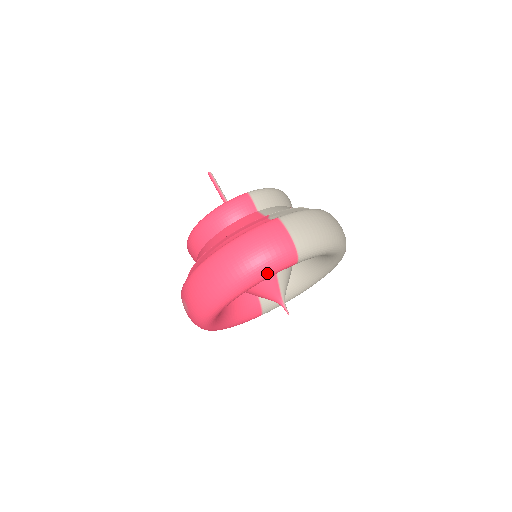
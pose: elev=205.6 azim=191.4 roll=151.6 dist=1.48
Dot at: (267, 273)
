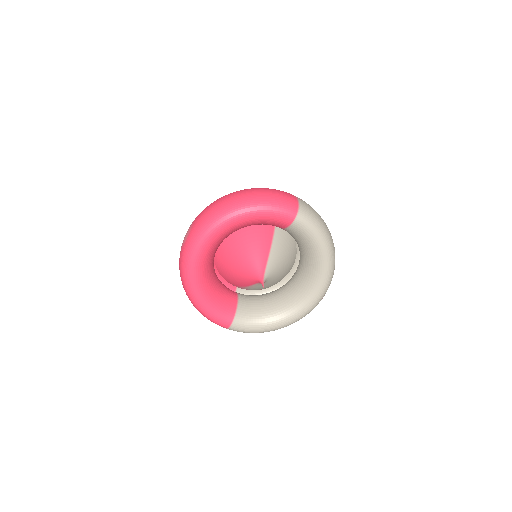
Dot at: (270, 207)
